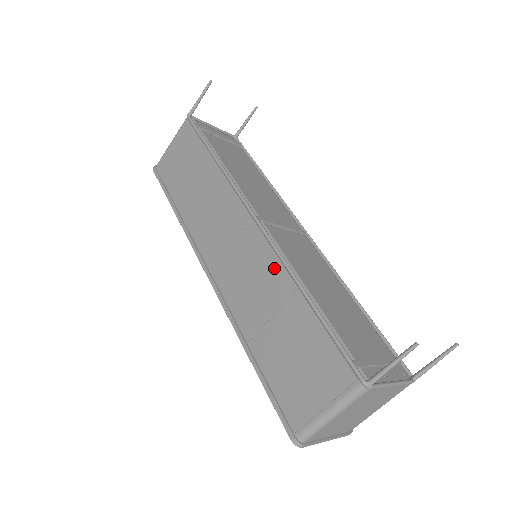
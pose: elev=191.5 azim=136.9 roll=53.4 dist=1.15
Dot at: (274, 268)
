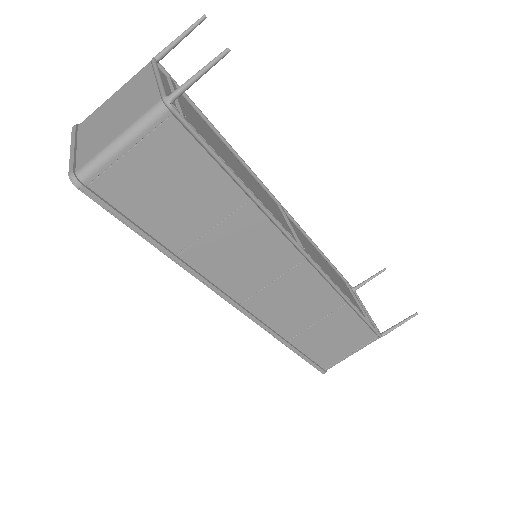
Dot at: (326, 294)
